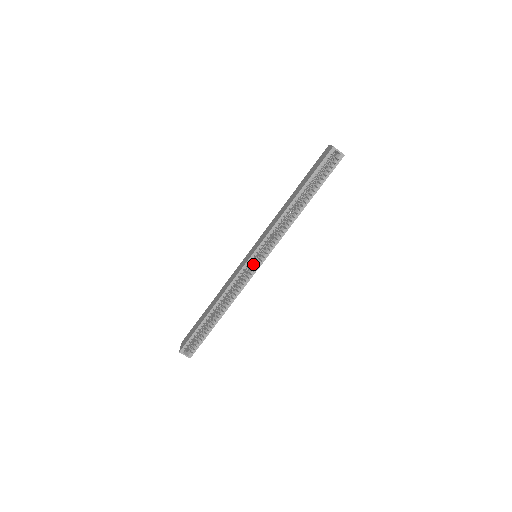
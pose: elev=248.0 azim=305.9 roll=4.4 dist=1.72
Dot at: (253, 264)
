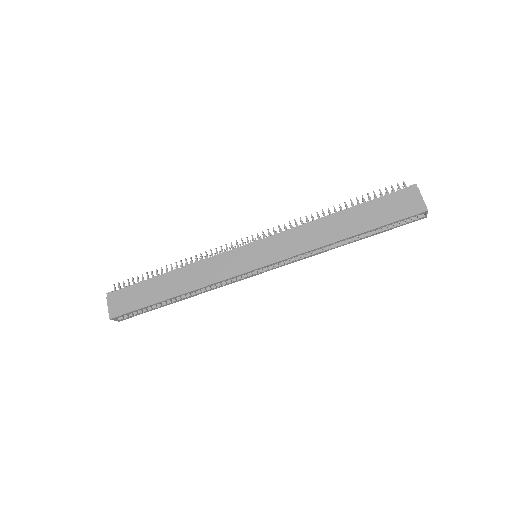
Dot at: occluded
